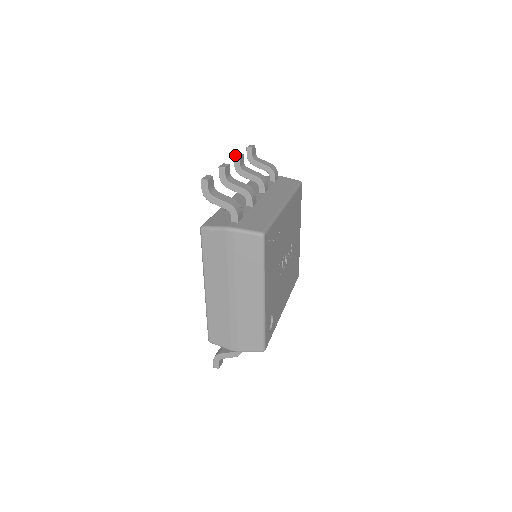
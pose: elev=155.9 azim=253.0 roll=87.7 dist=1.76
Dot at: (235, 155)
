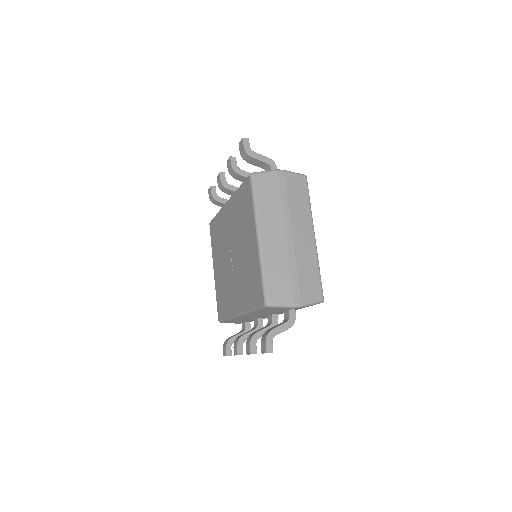
Dot at: (219, 173)
